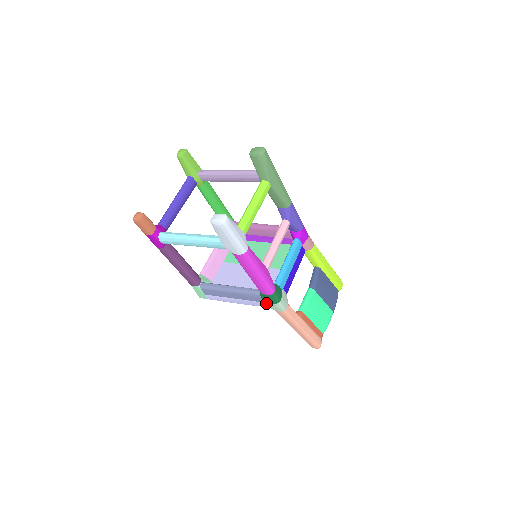
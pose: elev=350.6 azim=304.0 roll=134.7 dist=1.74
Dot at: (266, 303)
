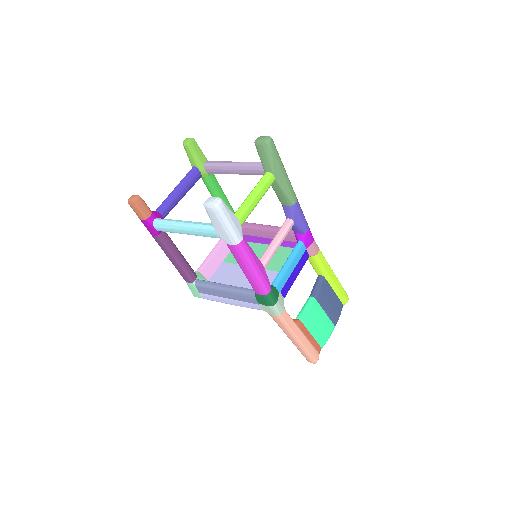
Dot at: (261, 305)
